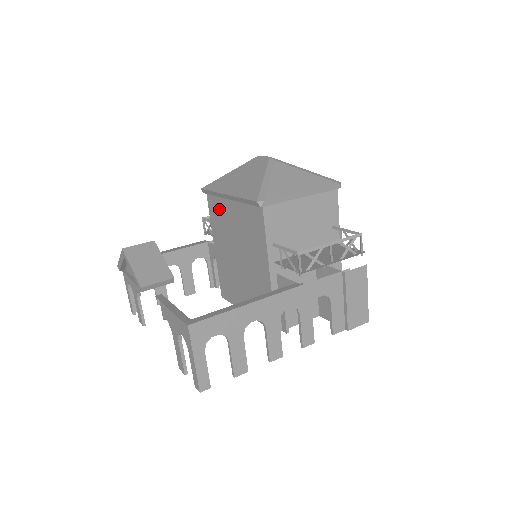
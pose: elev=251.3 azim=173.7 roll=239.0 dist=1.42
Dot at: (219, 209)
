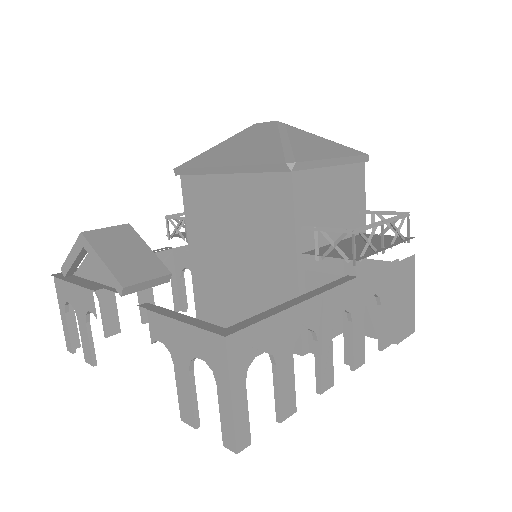
Dot at: (203, 194)
